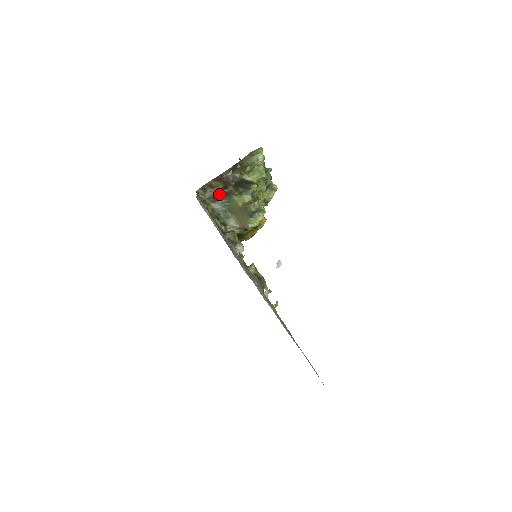
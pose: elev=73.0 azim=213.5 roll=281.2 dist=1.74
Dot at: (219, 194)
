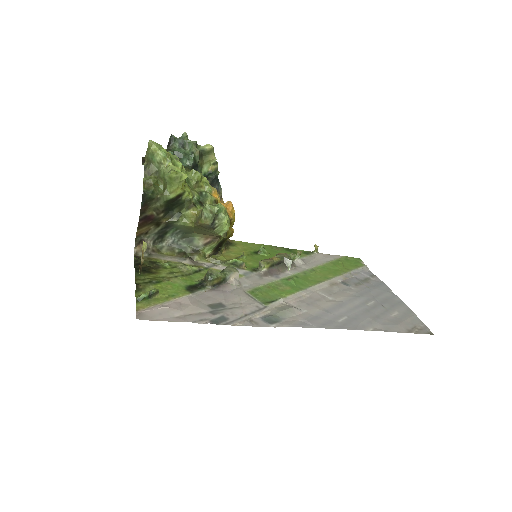
Dot at: (159, 232)
